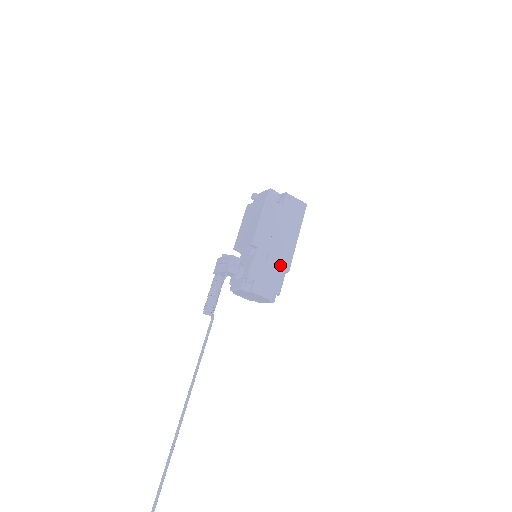
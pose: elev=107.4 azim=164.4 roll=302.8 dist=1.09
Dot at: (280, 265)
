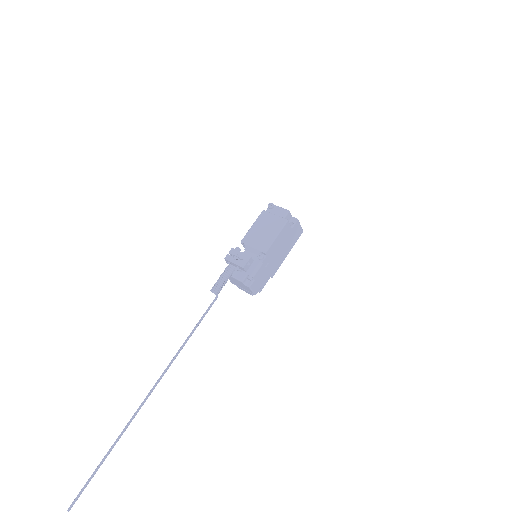
Dot at: (271, 272)
